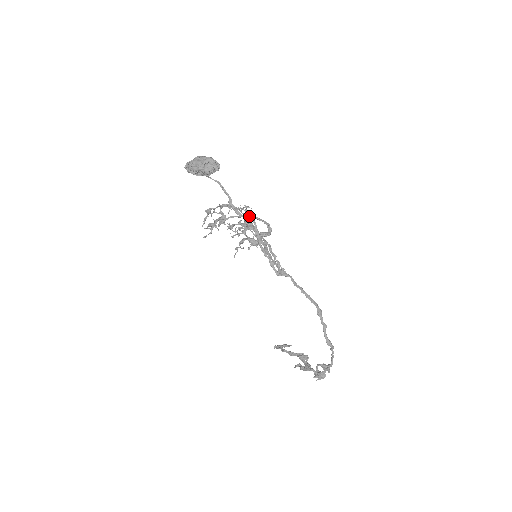
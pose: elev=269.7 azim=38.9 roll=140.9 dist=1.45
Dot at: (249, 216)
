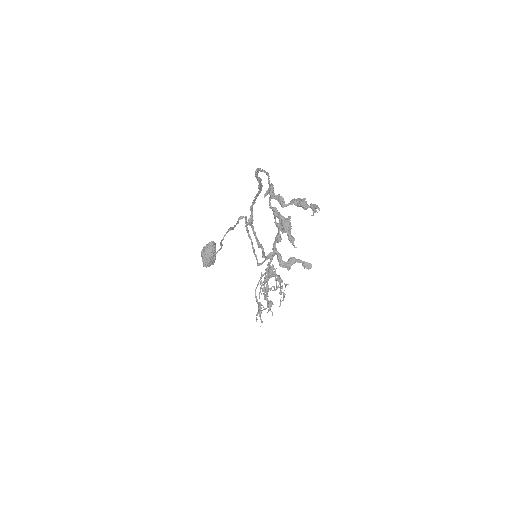
Dot at: (267, 268)
